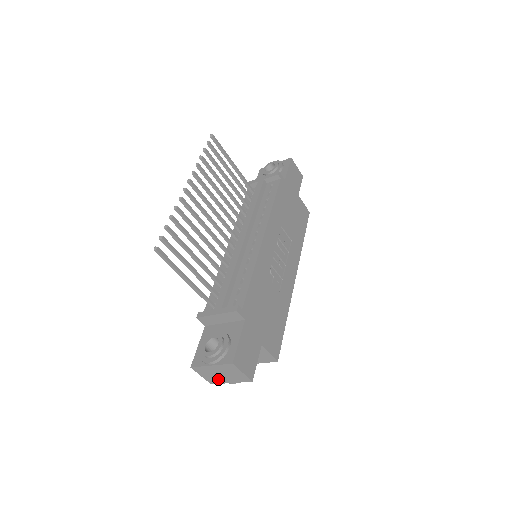
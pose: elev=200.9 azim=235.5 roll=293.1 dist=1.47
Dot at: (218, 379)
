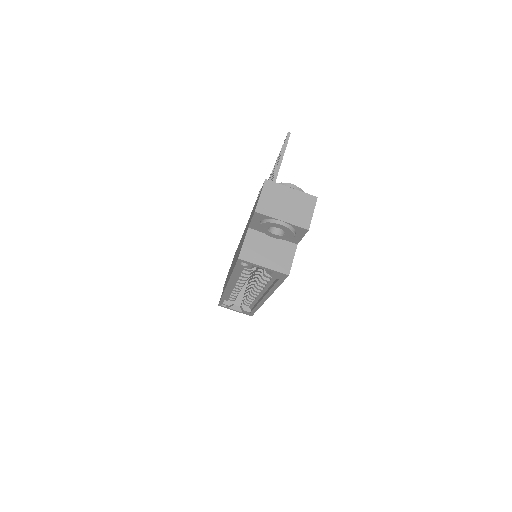
Dot at: (274, 209)
